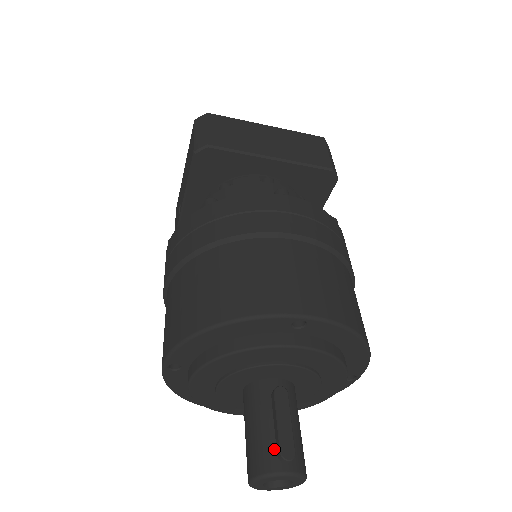
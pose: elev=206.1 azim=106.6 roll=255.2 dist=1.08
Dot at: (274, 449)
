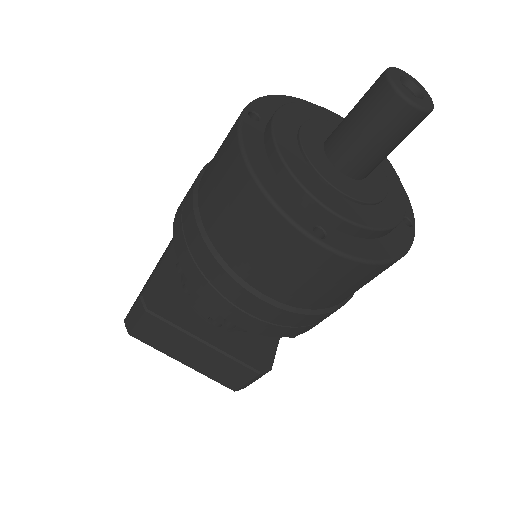
Dot at: occluded
